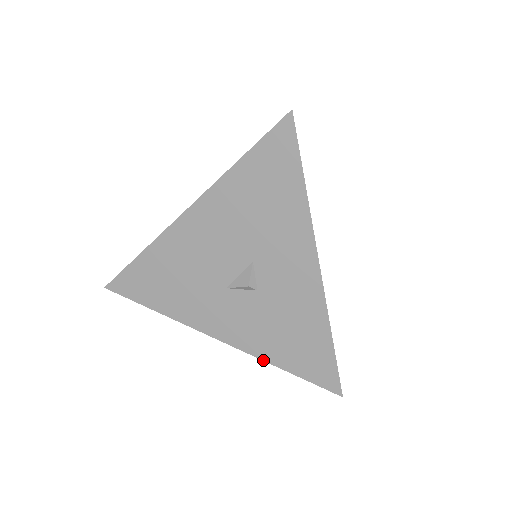
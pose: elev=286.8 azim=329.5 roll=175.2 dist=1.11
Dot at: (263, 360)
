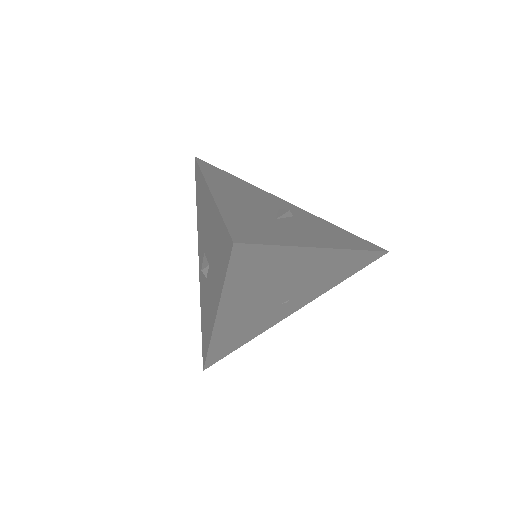
Dot at: (200, 302)
